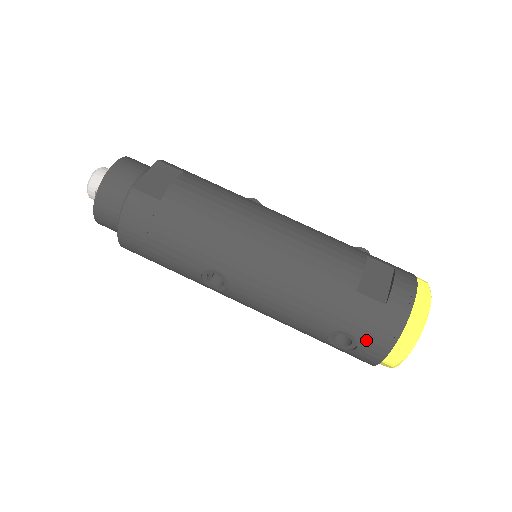
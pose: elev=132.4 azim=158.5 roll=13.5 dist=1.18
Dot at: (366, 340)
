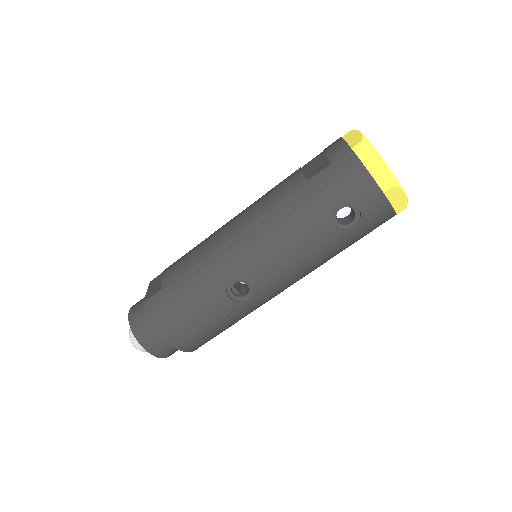
Dot at: (352, 194)
